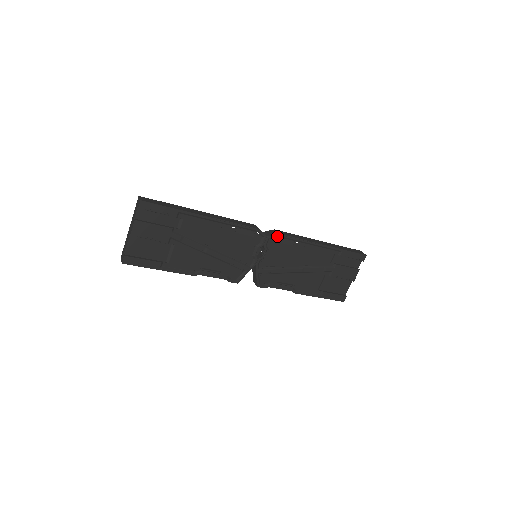
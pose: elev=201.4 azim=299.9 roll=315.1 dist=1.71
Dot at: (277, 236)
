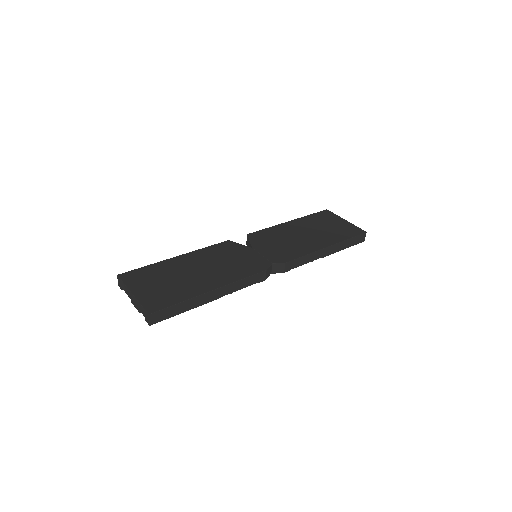
Dot at: (282, 271)
